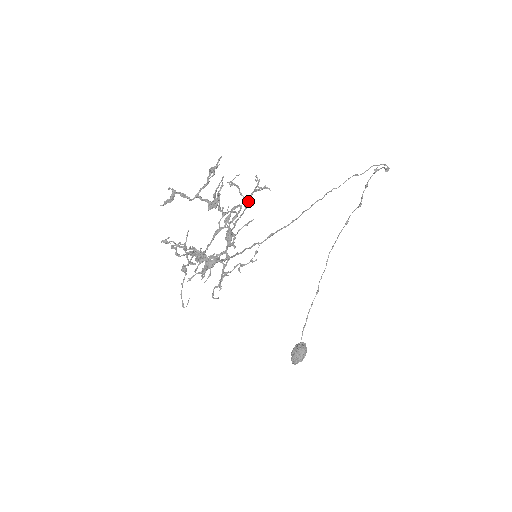
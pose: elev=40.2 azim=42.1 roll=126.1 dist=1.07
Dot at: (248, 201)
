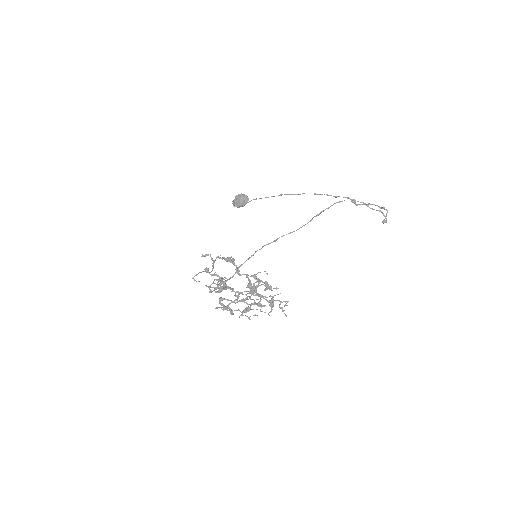
Dot at: (272, 307)
